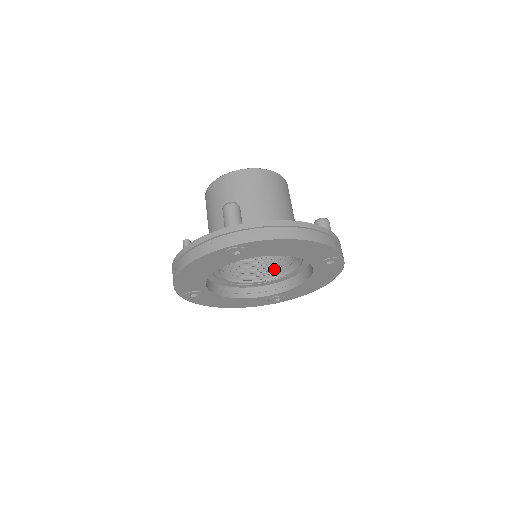
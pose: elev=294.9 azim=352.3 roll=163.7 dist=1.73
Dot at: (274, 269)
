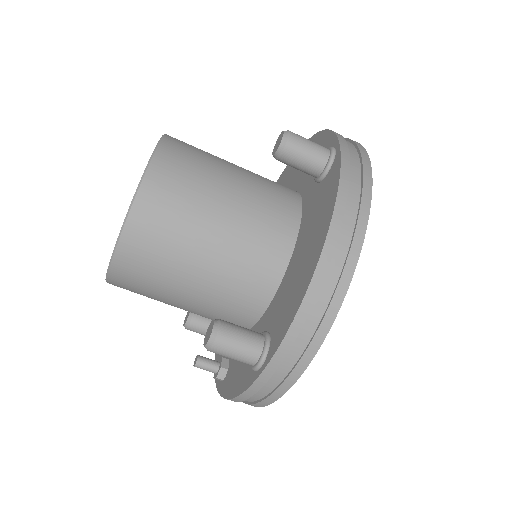
Dot at: occluded
